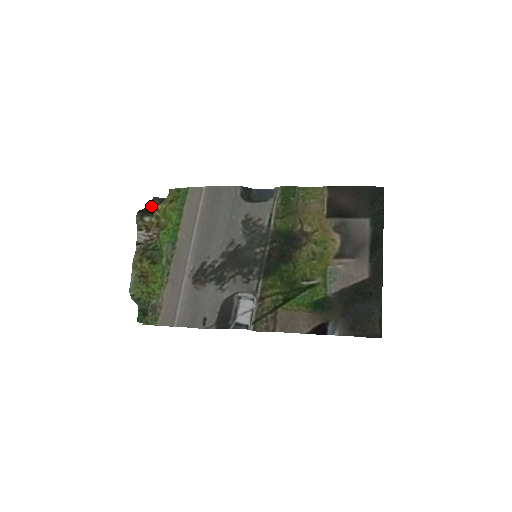
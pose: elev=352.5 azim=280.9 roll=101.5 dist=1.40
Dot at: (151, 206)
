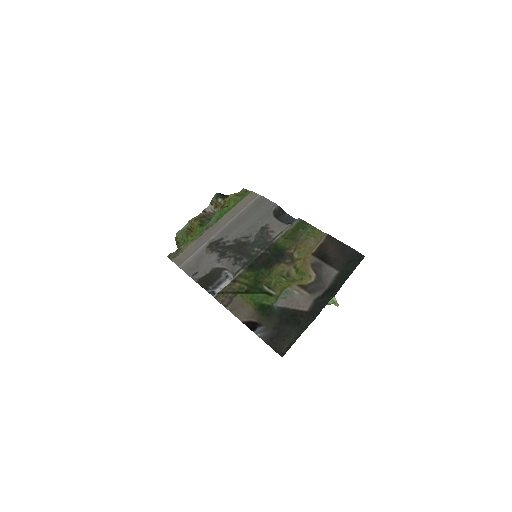
Dot at: occluded
